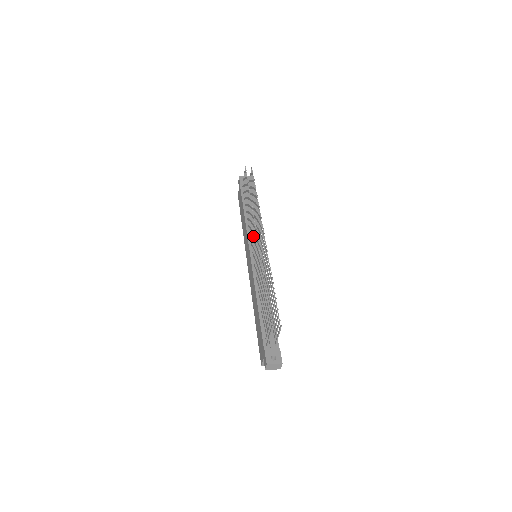
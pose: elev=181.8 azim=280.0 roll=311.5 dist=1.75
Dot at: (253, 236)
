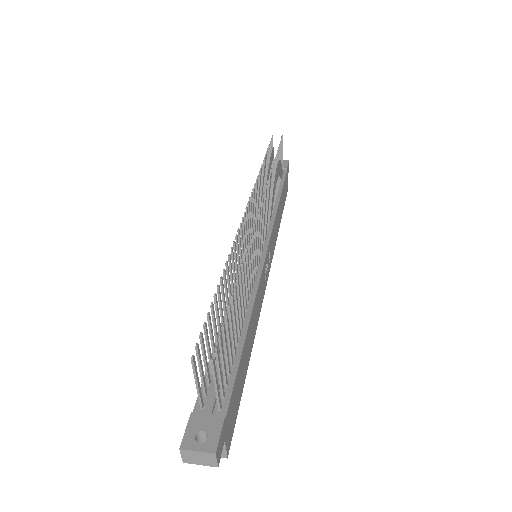
Dot at: (251, 220)
